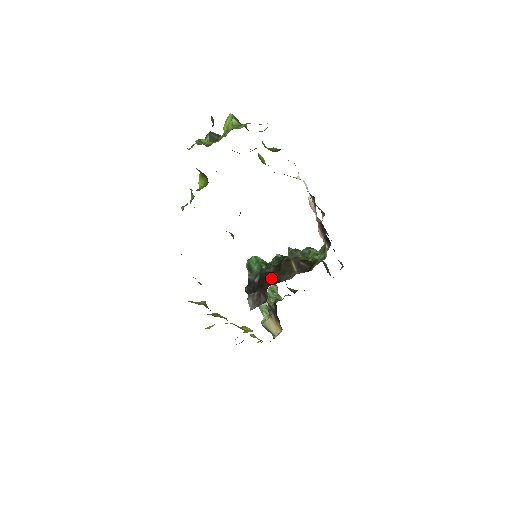
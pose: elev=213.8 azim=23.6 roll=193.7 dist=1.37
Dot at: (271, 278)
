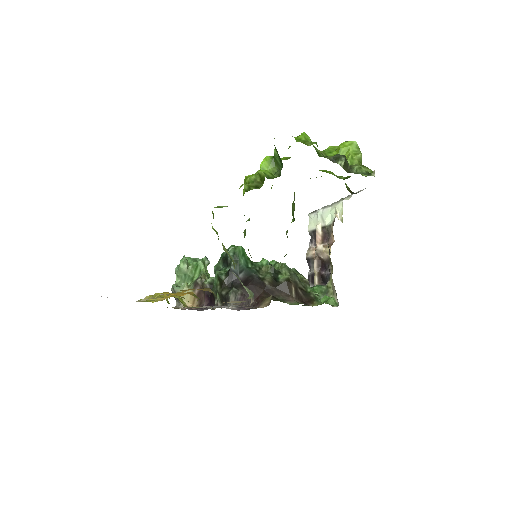
Dot at: (266, 289)
